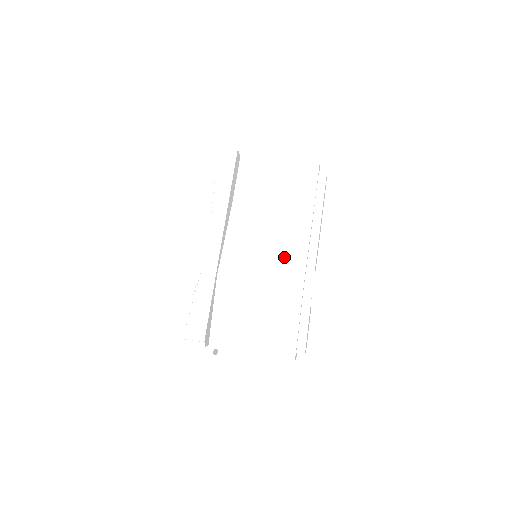
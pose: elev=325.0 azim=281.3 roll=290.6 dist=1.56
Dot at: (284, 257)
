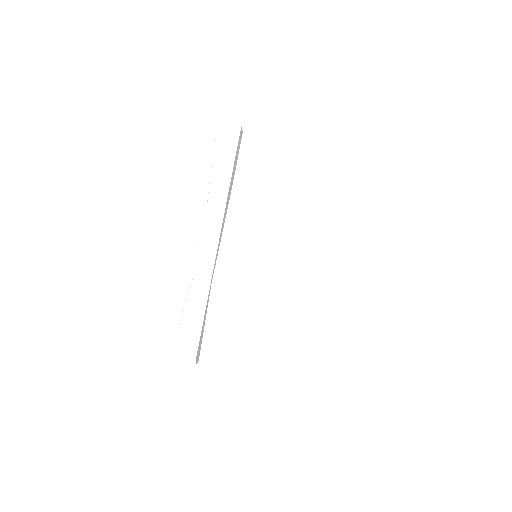
Dot at: (291, 265)
